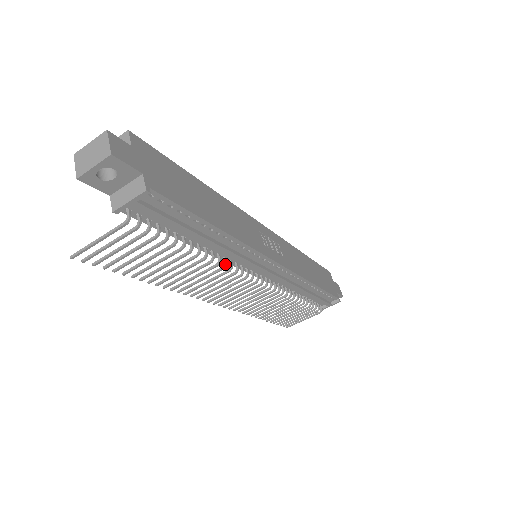
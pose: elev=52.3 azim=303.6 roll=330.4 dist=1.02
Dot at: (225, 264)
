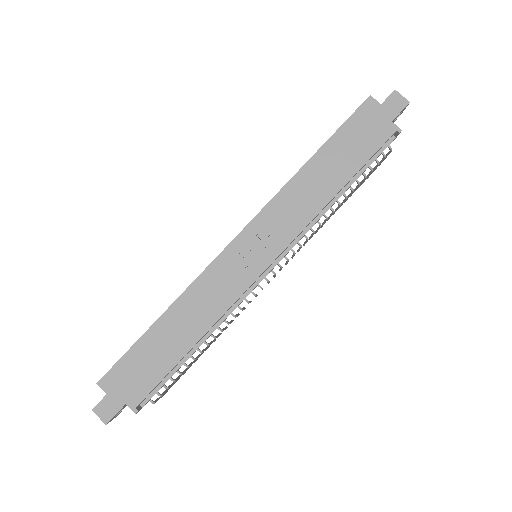
Dot at: (233, 316)
